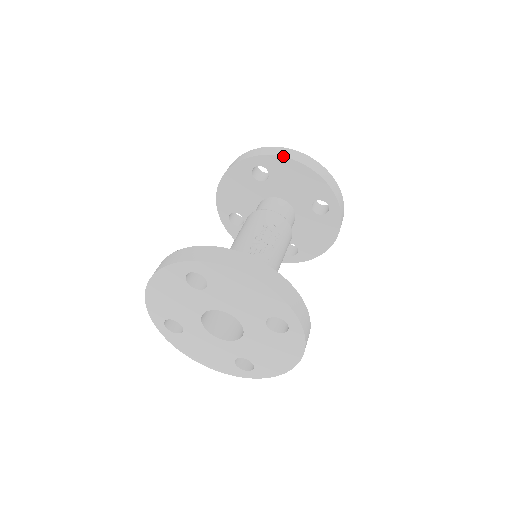
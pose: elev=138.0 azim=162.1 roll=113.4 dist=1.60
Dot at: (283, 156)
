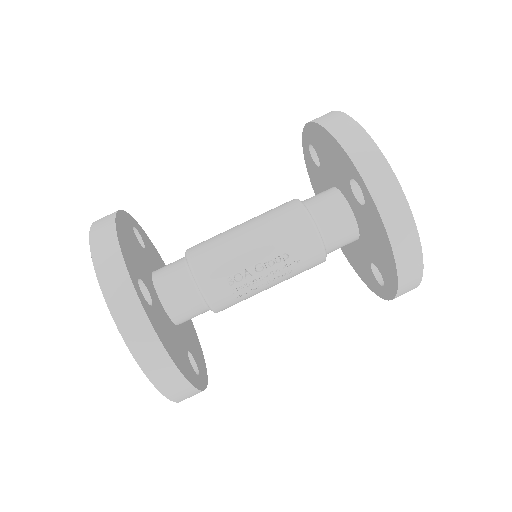
Dot at: (387, 229)
